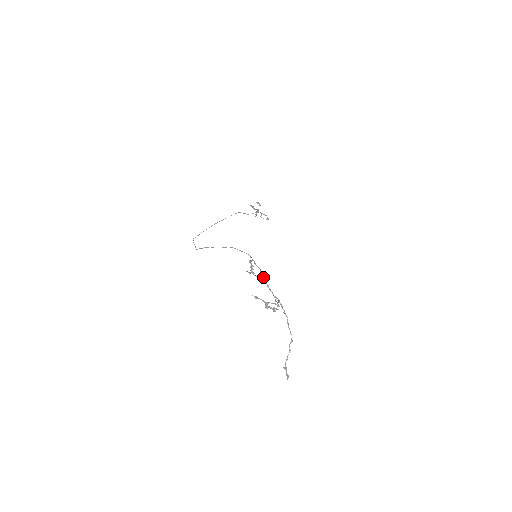
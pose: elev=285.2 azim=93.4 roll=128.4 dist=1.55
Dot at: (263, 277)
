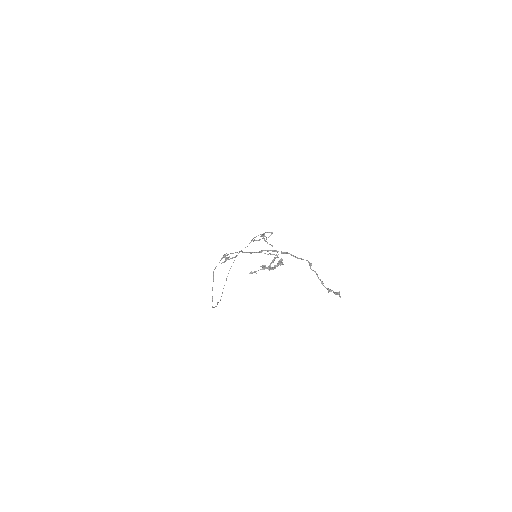
Dot at: (242, 252)
